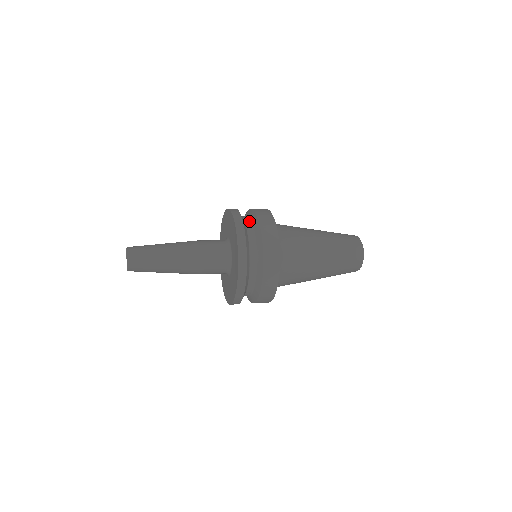
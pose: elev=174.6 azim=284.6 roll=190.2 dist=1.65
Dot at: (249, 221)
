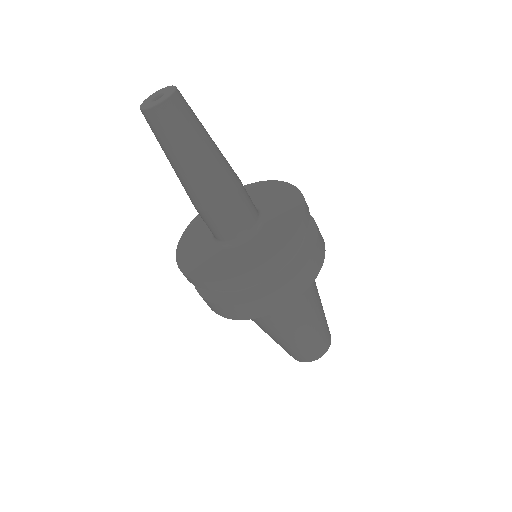
Dot at: occluded
